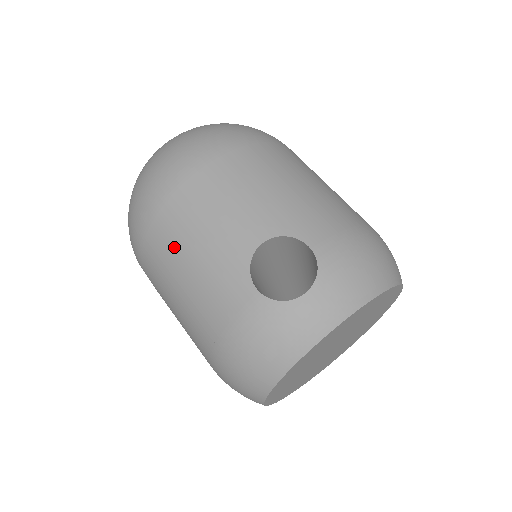
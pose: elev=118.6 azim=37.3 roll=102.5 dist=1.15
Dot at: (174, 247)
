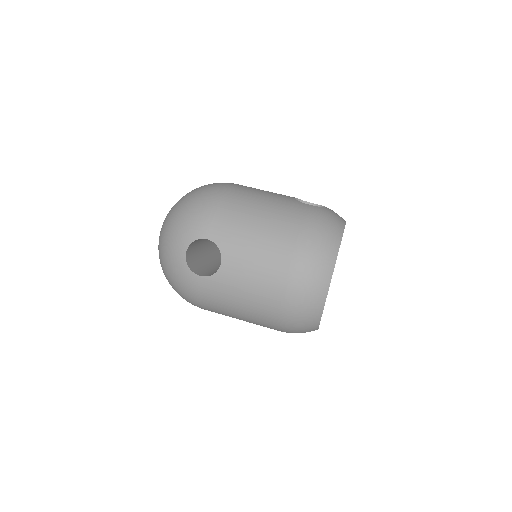
Dot at: (247, 202)
